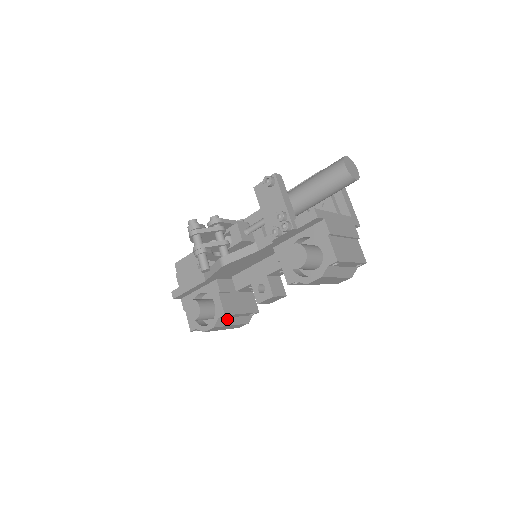
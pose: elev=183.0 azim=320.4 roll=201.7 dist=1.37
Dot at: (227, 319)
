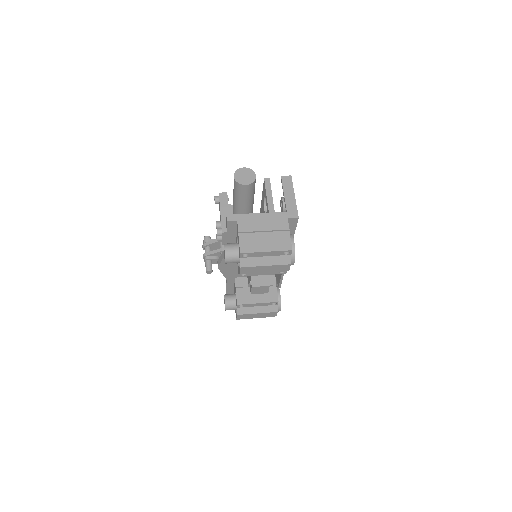
Dot at: (248, 308)
